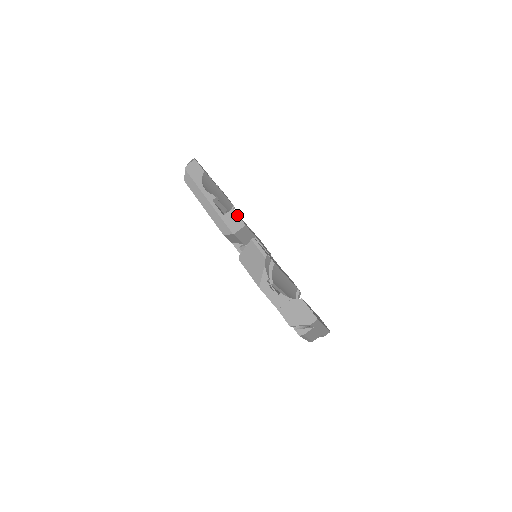
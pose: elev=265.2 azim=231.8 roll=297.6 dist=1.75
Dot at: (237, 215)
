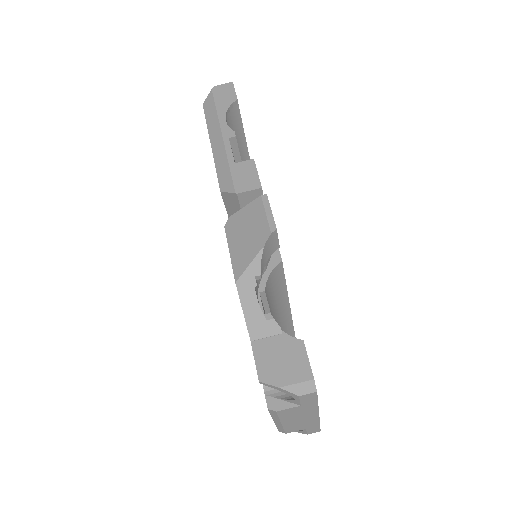
Dot at: (256, 169)
